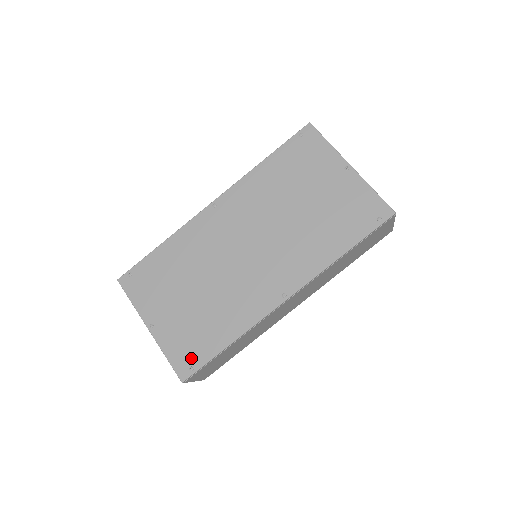
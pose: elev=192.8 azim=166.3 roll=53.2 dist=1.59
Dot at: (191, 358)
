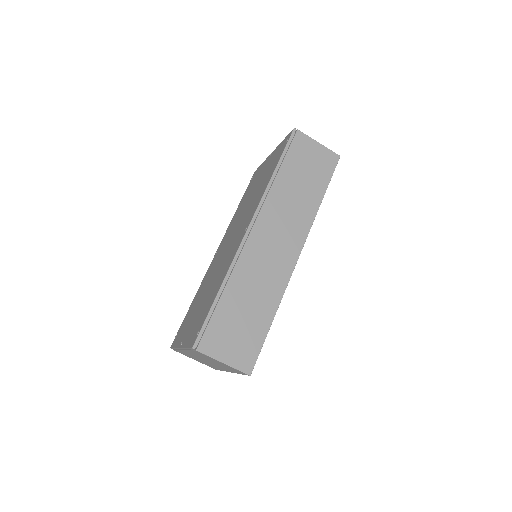
Dot at: (198, 328)
